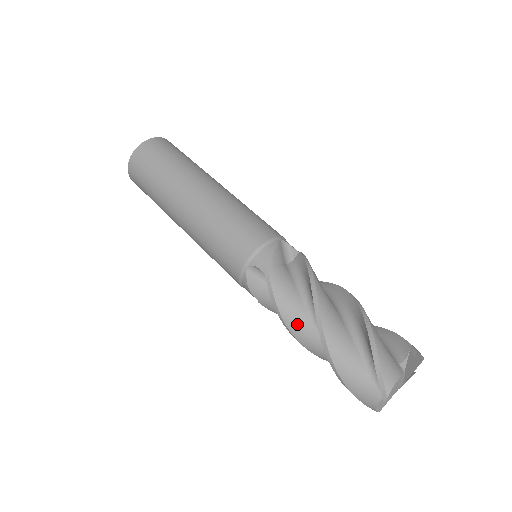
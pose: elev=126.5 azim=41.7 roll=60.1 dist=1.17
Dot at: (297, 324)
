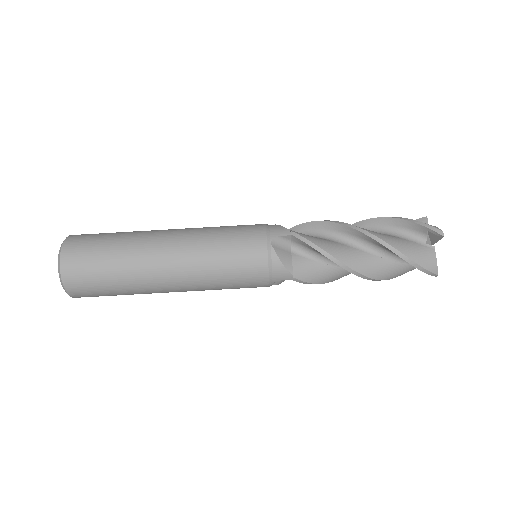
Dot at: (339, 277)
